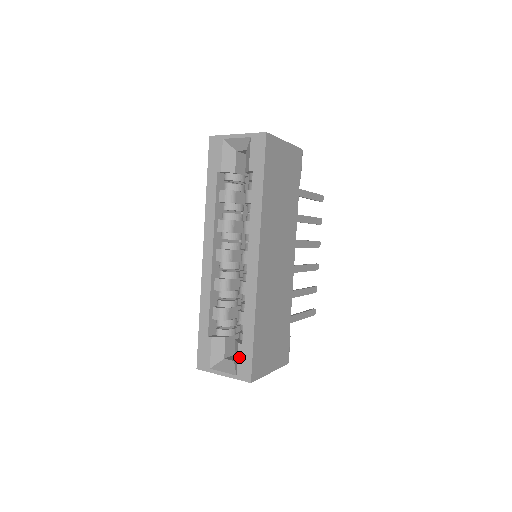
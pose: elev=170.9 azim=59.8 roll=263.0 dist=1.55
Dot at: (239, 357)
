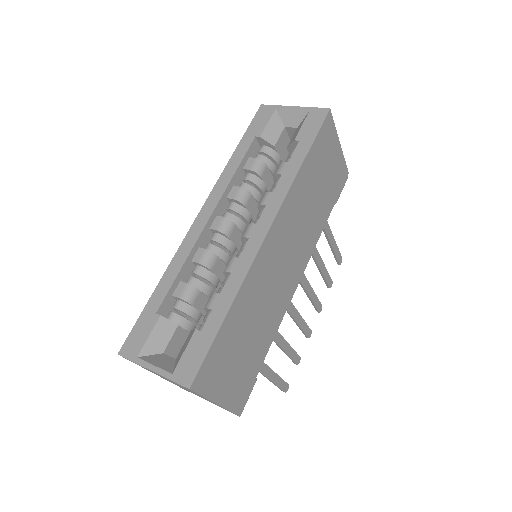
Dot at: (188, 348)
